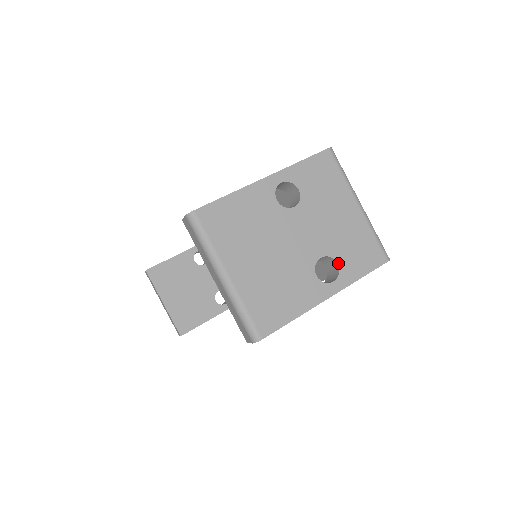
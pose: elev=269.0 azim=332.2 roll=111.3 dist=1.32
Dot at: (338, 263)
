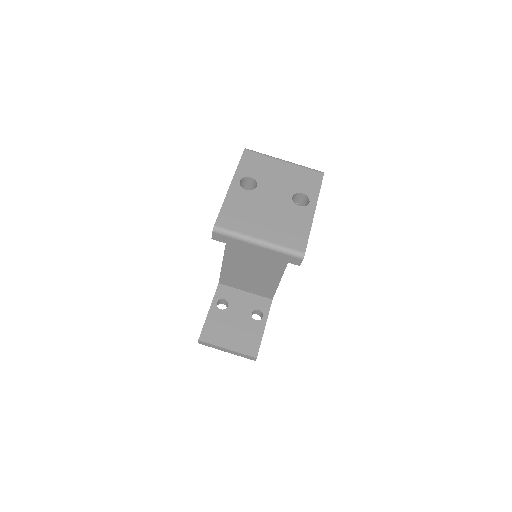
Dot at: (303, 193)
